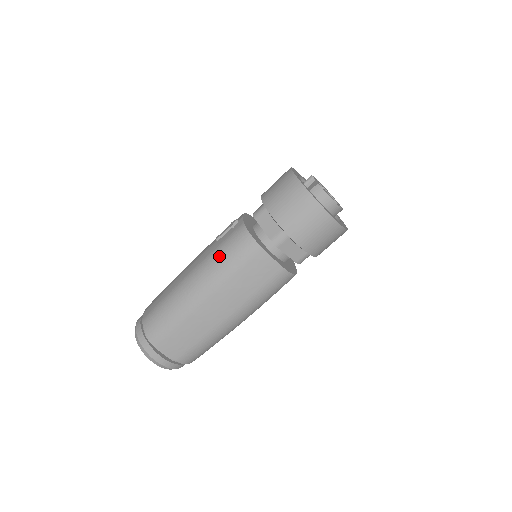
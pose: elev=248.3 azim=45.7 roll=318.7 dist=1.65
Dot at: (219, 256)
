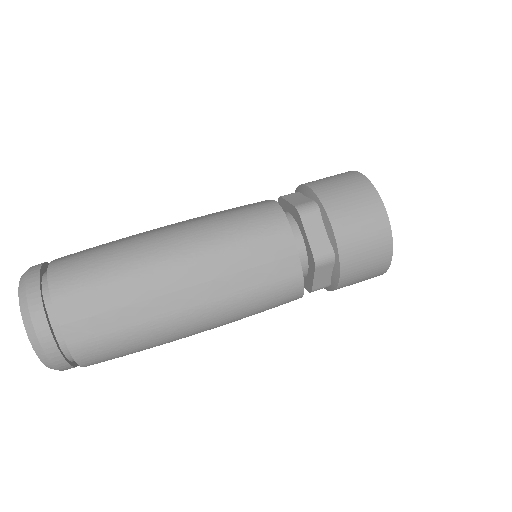
Dot at: occluded
